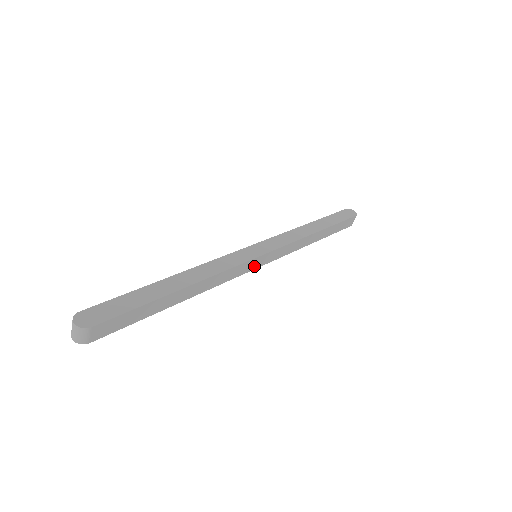
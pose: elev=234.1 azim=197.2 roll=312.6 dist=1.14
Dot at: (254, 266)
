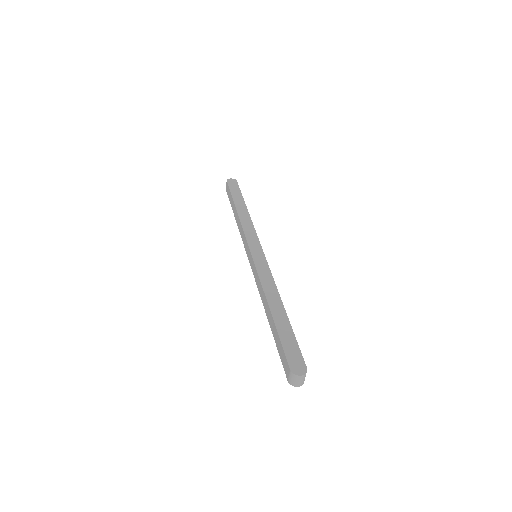
Dot at: occluded
